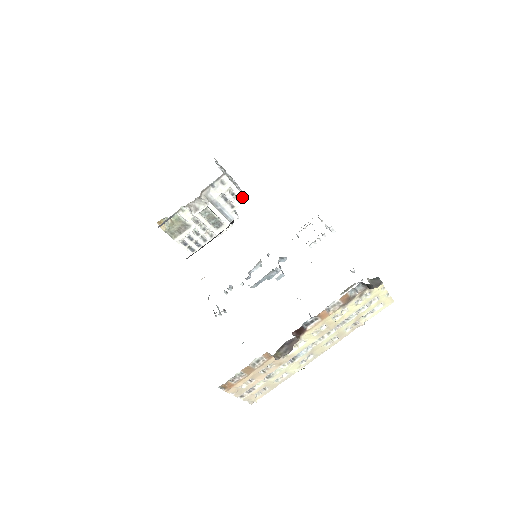
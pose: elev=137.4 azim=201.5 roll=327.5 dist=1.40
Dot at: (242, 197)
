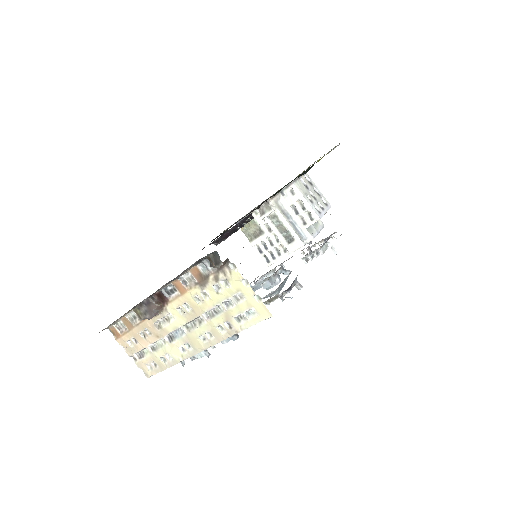
Dot at: (315, 215)
